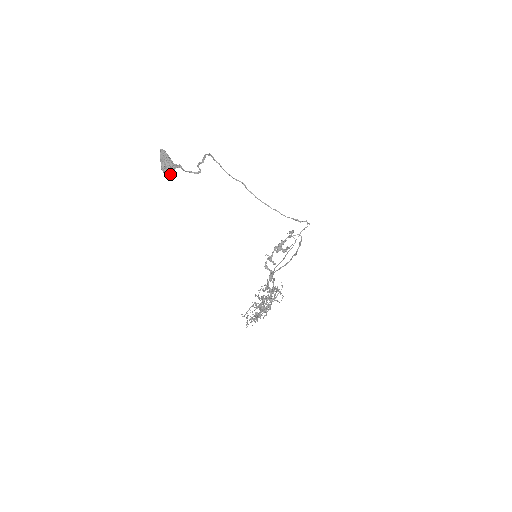
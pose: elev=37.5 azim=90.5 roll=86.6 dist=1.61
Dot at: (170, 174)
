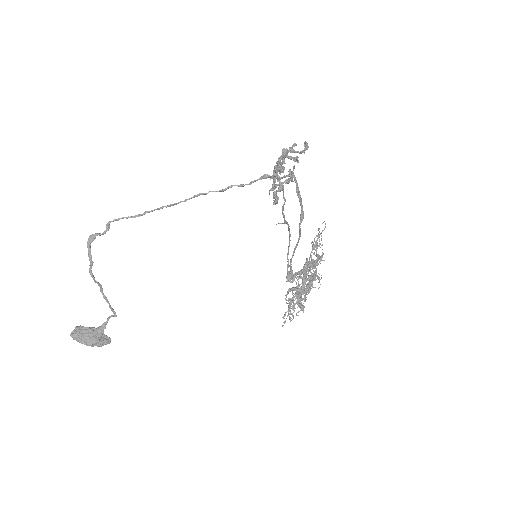
Dot at: (105, 343)
